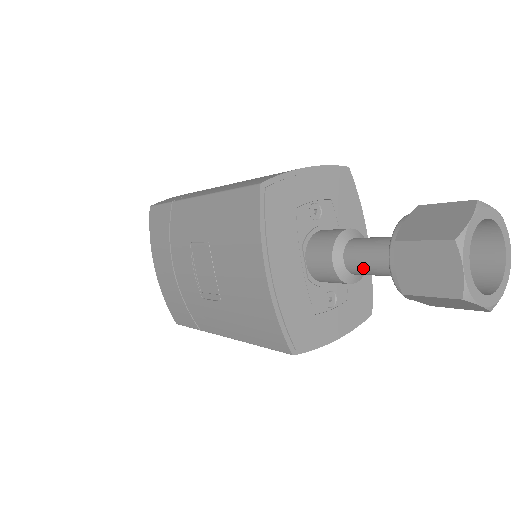
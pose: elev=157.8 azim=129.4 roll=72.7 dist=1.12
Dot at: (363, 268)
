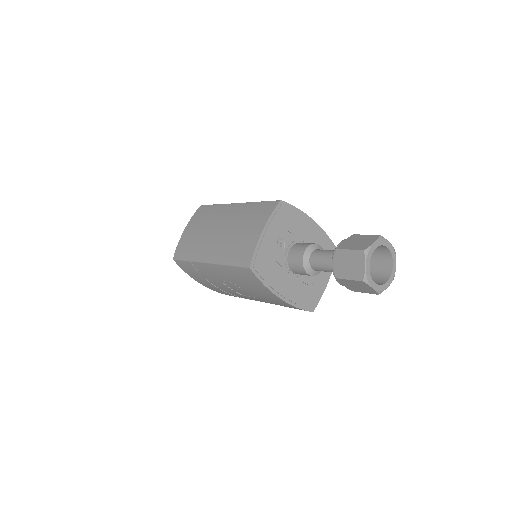
Dot at: occluded
